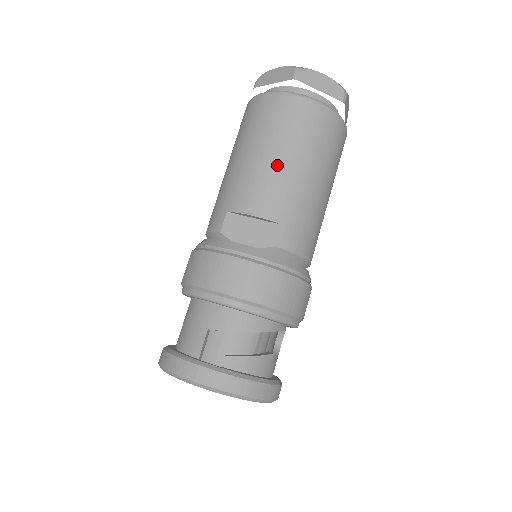
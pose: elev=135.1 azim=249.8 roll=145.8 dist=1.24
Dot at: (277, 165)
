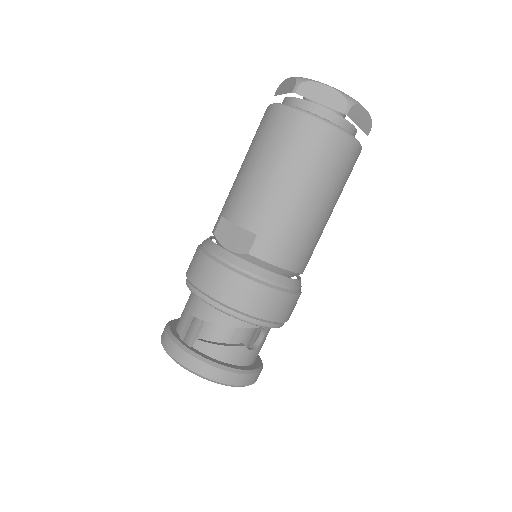
Dot at: (262, 178)
